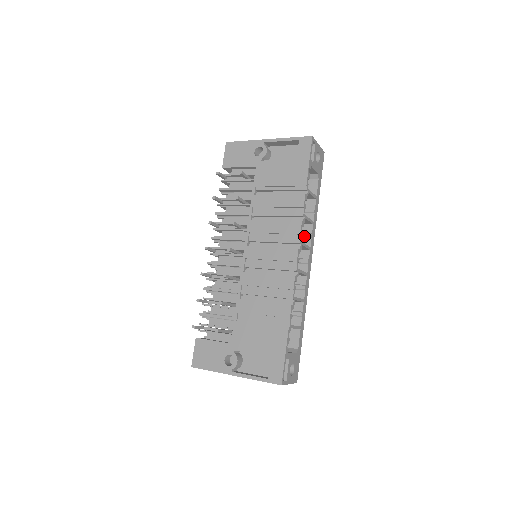
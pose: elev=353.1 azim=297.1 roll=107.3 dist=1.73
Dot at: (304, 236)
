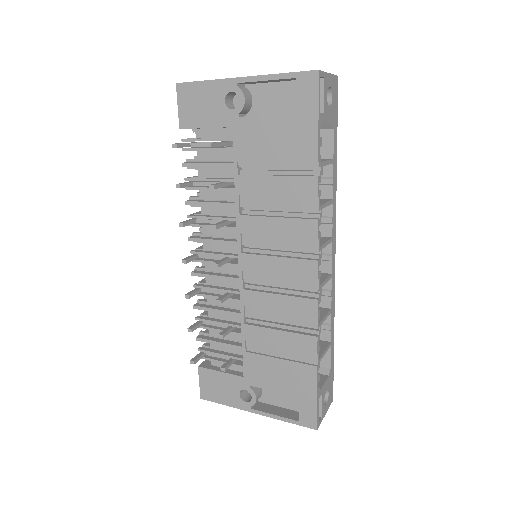
Dot at: (321, 222)
